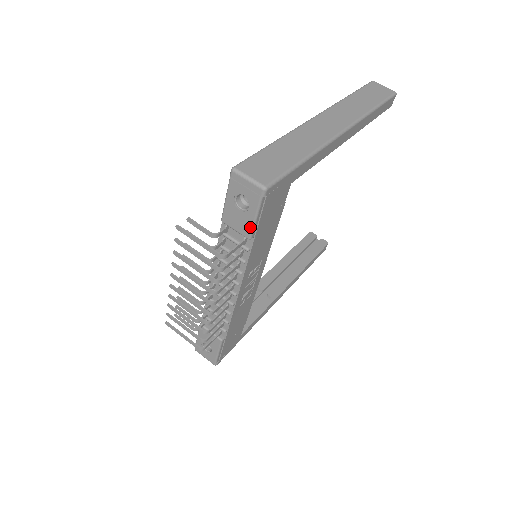
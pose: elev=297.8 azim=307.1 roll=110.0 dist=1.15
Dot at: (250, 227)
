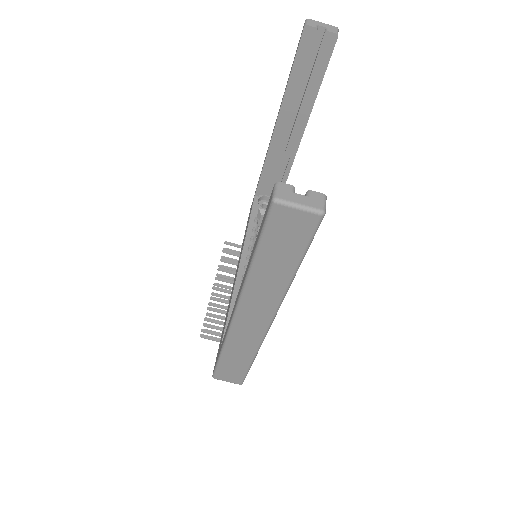
Dot at: occluded
